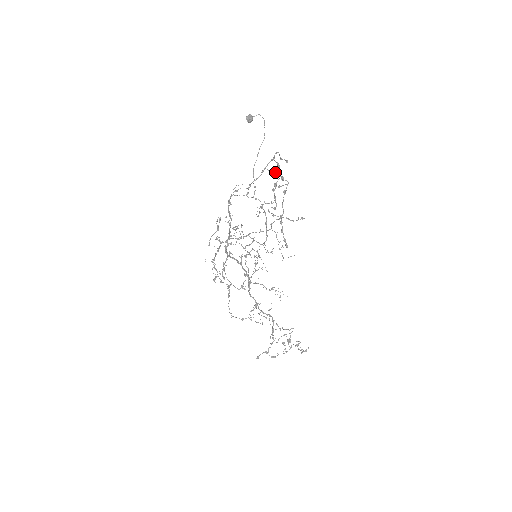
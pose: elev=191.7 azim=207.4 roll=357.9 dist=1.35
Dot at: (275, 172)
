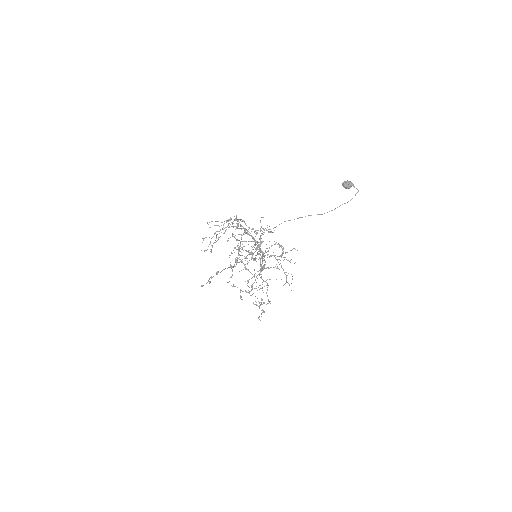
Dot at: (238, 251)
